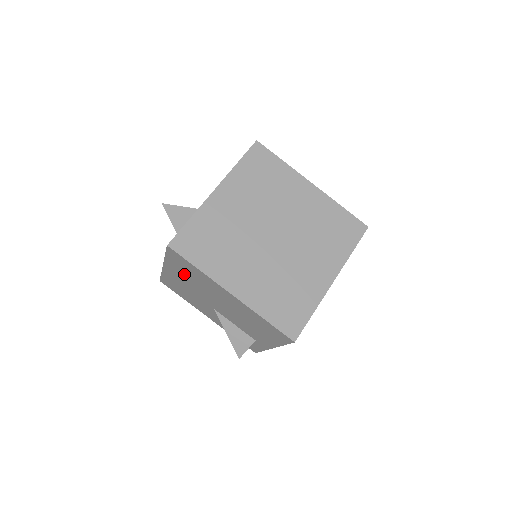
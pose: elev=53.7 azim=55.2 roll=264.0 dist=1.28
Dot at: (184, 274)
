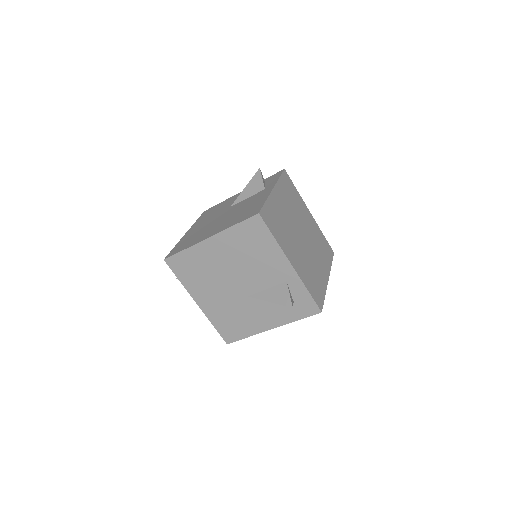
Dot at: (200, 282)
